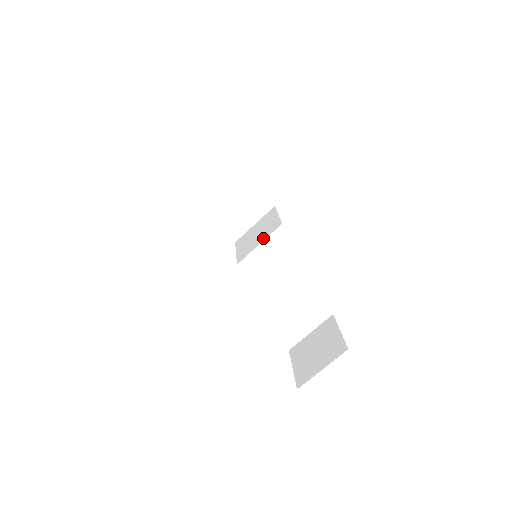
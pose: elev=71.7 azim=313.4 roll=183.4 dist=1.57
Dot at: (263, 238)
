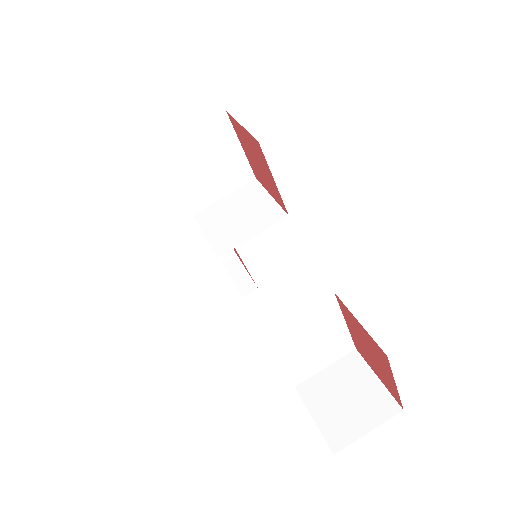
Dot at: (258, 228)
